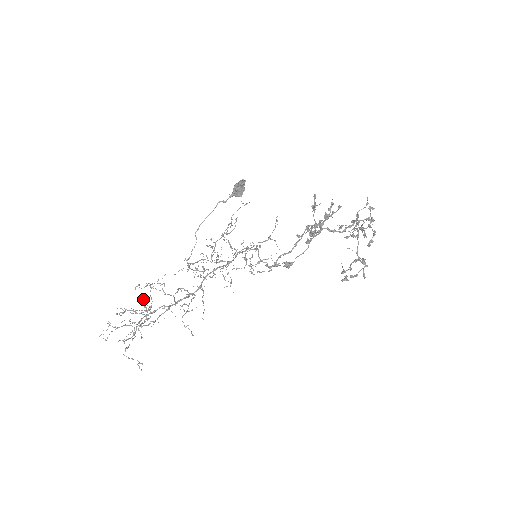
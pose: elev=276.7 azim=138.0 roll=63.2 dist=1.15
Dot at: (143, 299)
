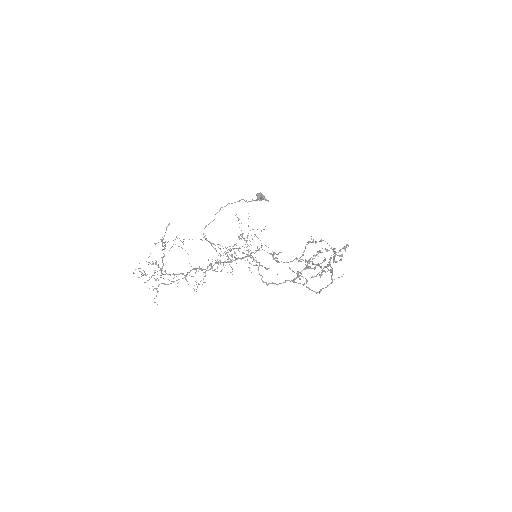
Dot at: occluded
